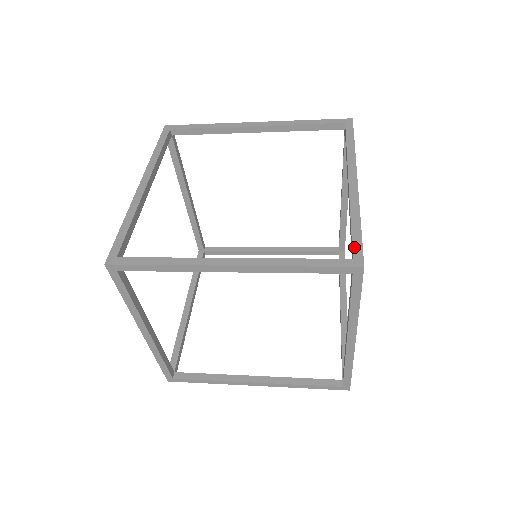
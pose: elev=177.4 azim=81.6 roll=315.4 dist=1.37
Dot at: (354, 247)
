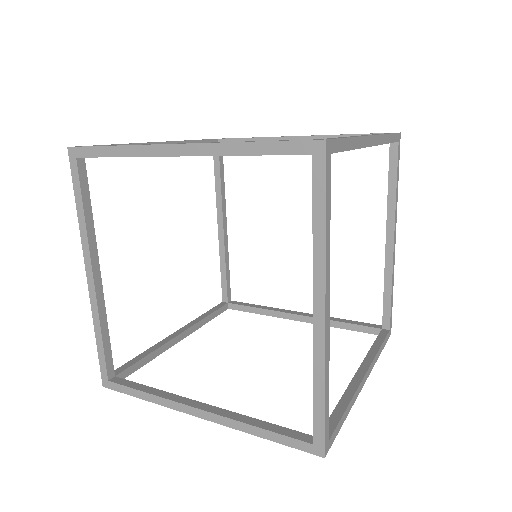
Dot at: (315, 430)
